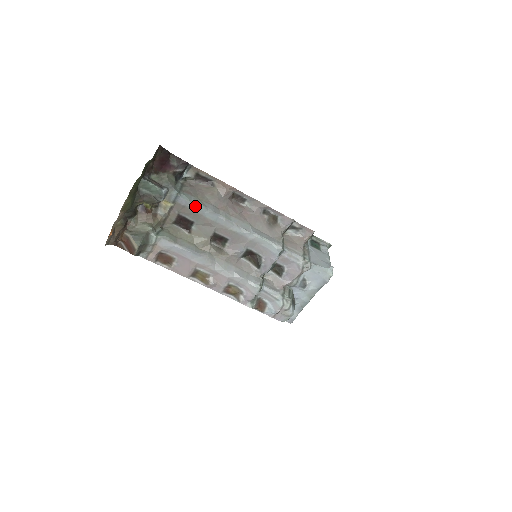
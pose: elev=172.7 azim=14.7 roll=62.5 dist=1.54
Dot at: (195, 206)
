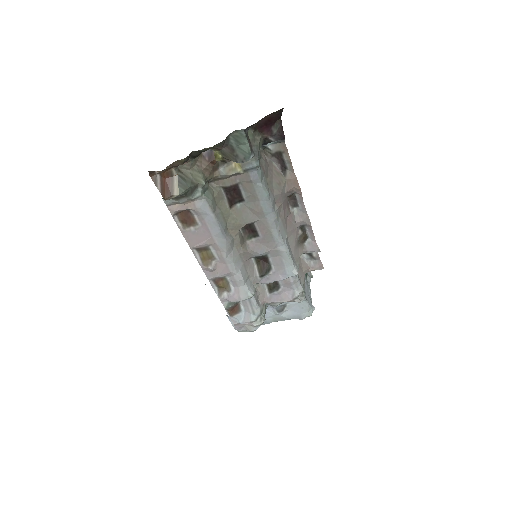
Dot at: (262, 189)
